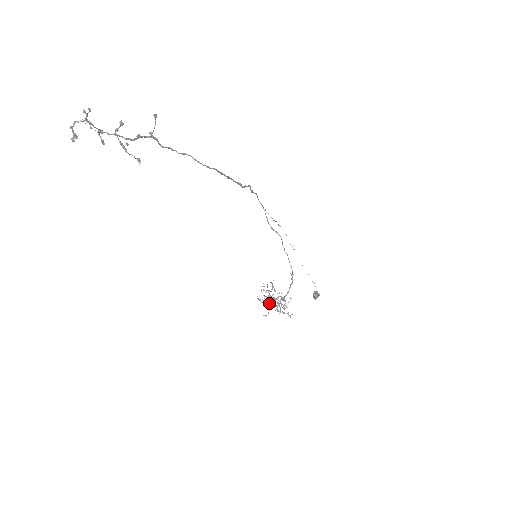
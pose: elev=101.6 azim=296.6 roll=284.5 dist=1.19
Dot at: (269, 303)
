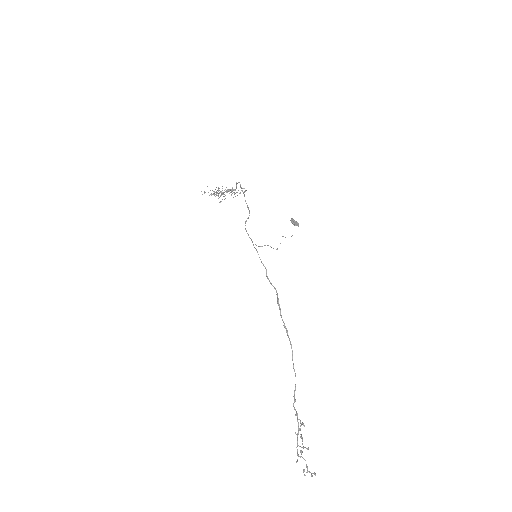
Dot at: occluded
